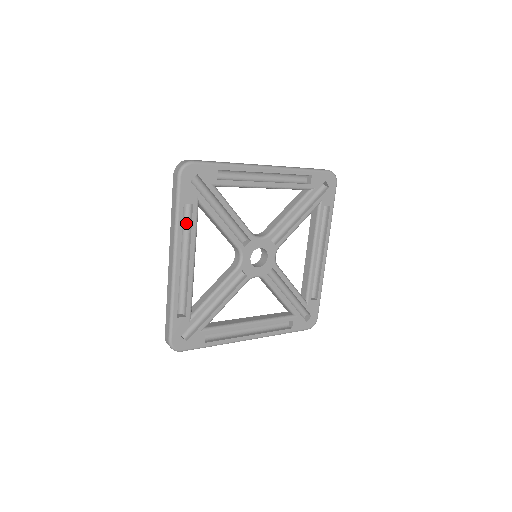
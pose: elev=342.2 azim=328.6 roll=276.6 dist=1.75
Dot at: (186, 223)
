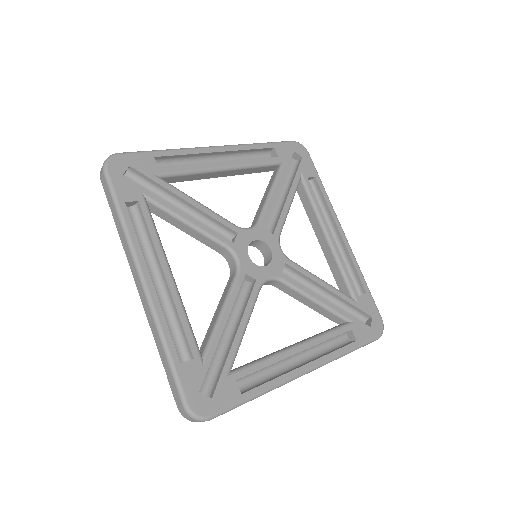
Dot at: (141, 232)
